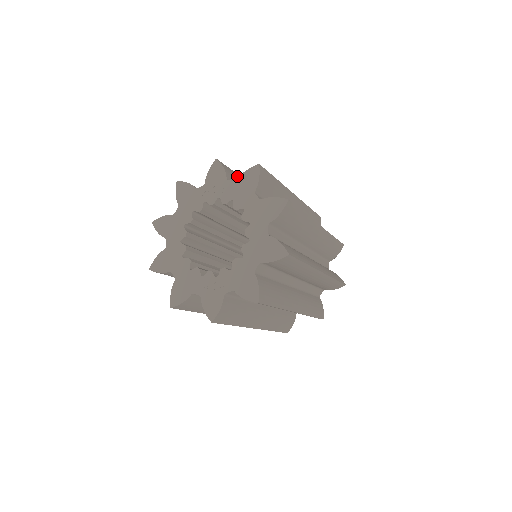
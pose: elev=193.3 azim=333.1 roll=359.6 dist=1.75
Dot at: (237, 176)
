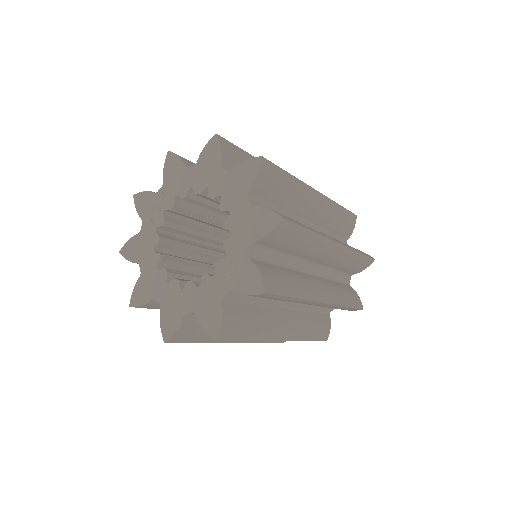
Dot at: occluded
